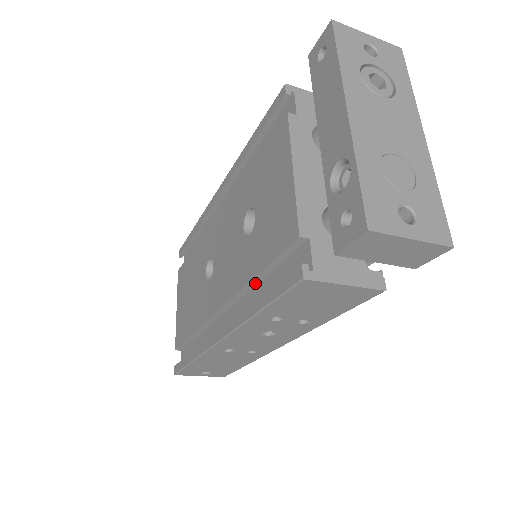
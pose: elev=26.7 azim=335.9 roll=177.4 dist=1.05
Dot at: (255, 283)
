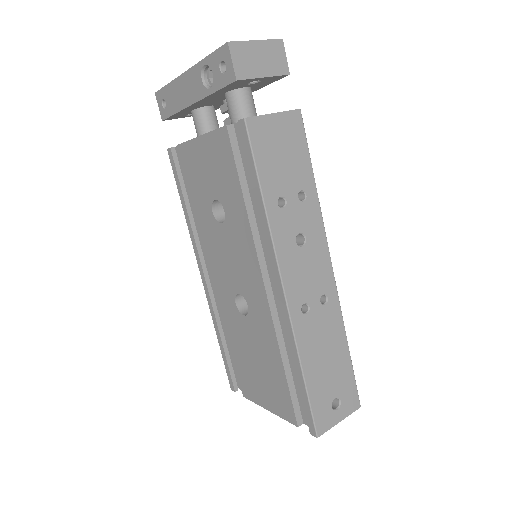
Dot at: (252, 213)
